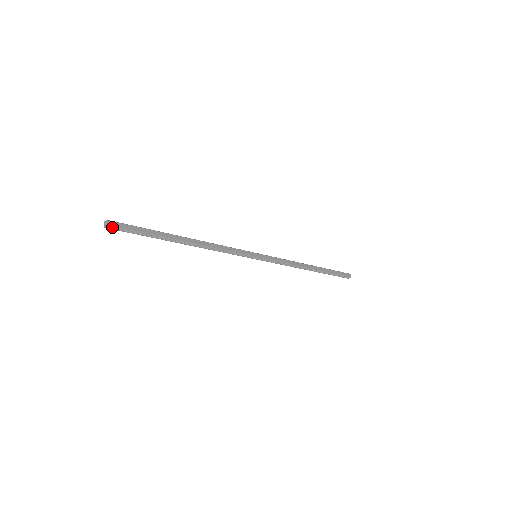
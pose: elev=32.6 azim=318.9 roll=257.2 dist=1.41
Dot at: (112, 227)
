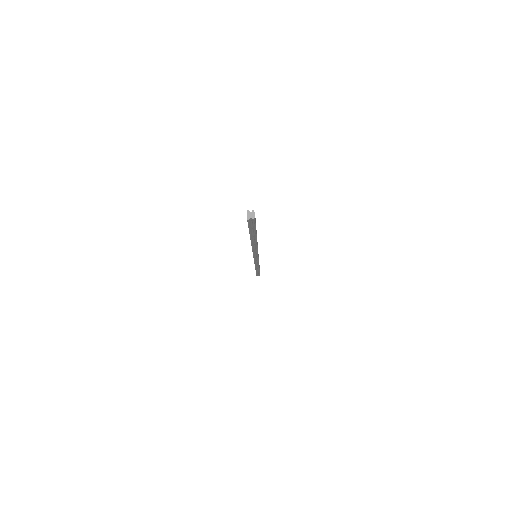
Dot at: (250, 220)
